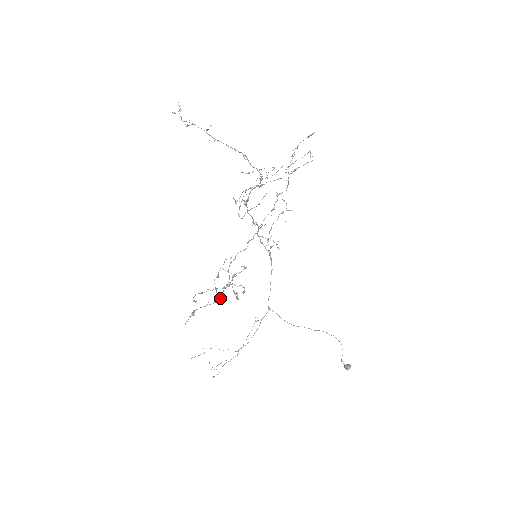
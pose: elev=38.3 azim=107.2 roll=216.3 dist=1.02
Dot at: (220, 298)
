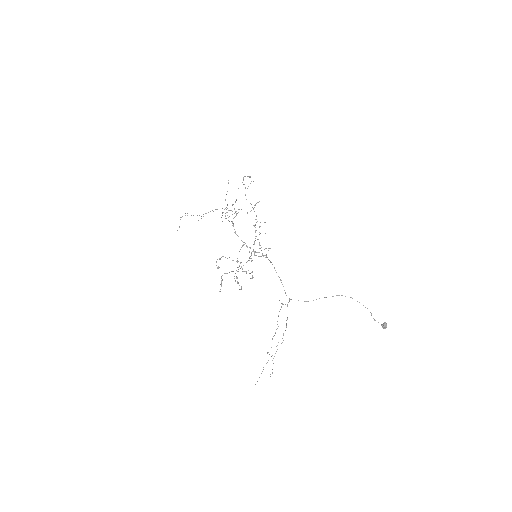
Dot at: occluded
